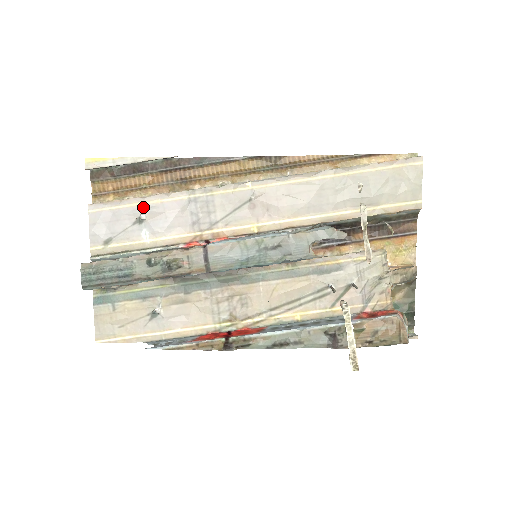
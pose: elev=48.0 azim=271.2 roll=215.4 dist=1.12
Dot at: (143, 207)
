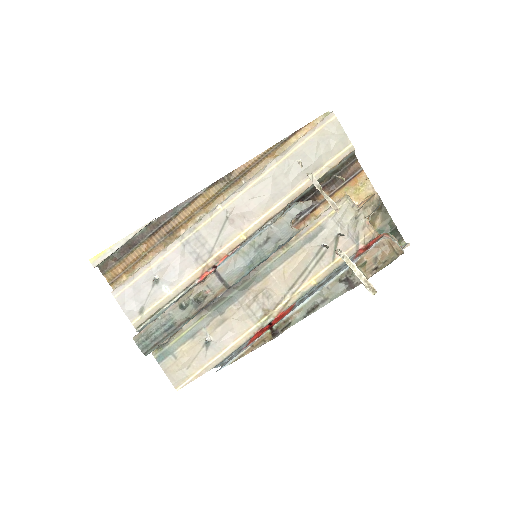
Dot at: (152, 270)
